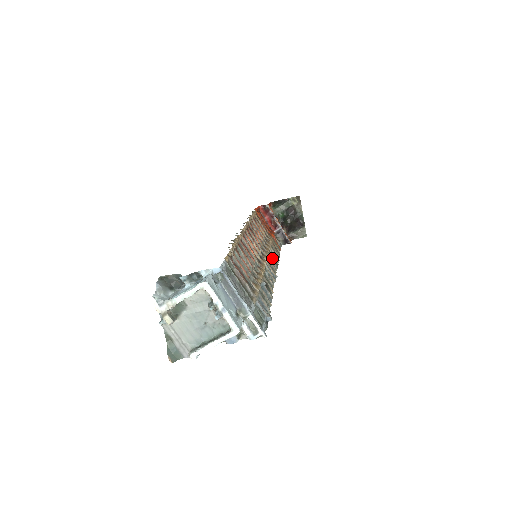
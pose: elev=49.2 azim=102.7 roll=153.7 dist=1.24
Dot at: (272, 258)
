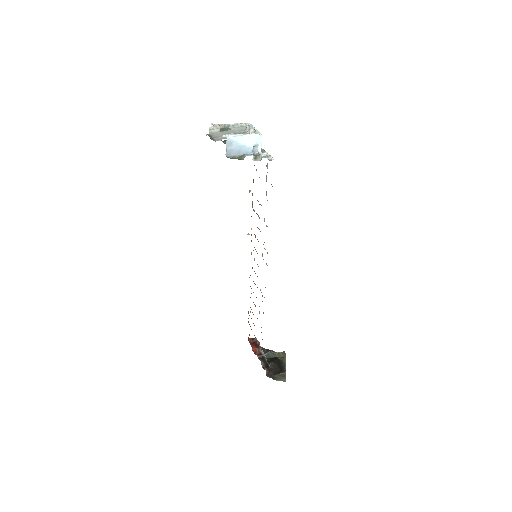
Dot at: (262, 296)
